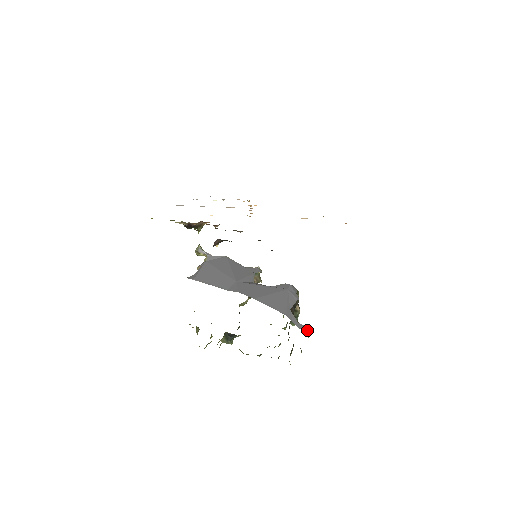
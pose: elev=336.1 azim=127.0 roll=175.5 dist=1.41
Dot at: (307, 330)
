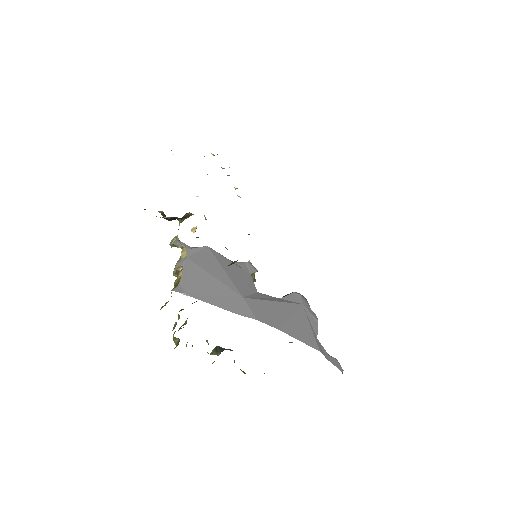
Dot at: (339, 364)
